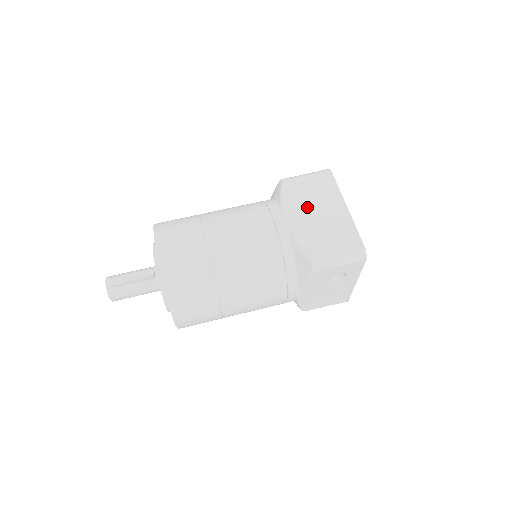
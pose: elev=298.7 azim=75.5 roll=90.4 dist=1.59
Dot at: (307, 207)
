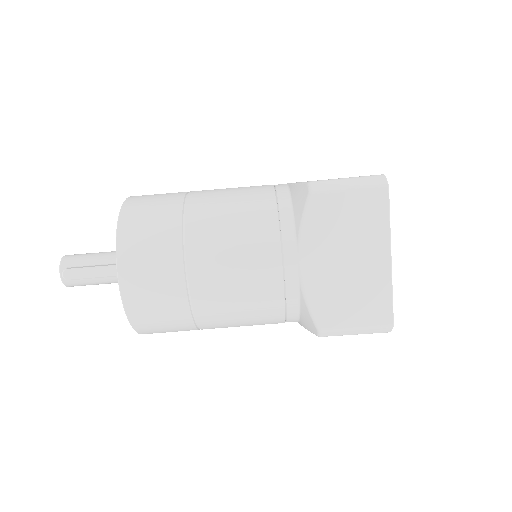
Dot at: (335, 247)
